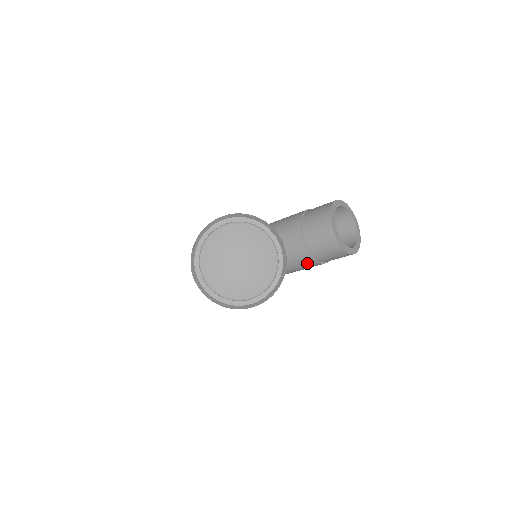
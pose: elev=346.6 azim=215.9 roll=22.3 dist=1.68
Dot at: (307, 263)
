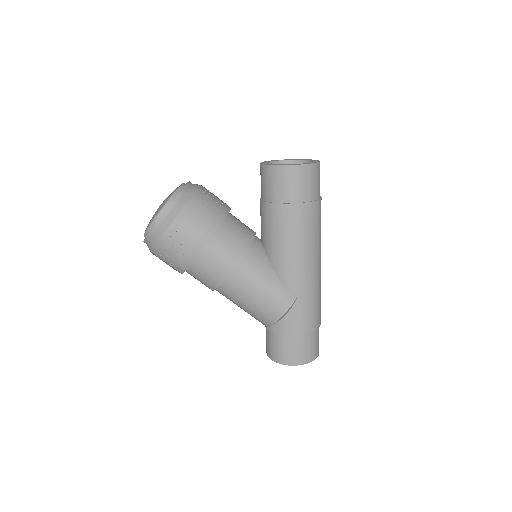
Dot at: (272, 215)
